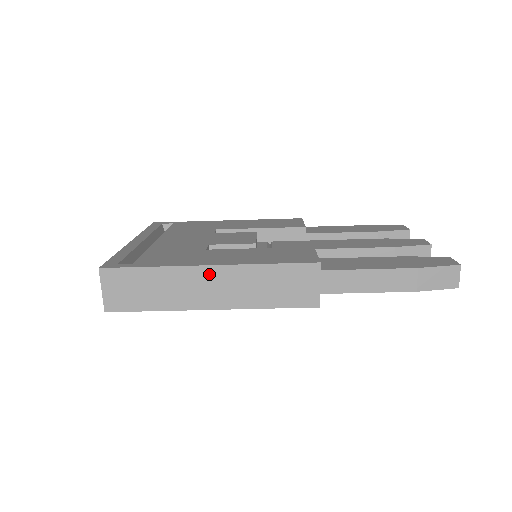
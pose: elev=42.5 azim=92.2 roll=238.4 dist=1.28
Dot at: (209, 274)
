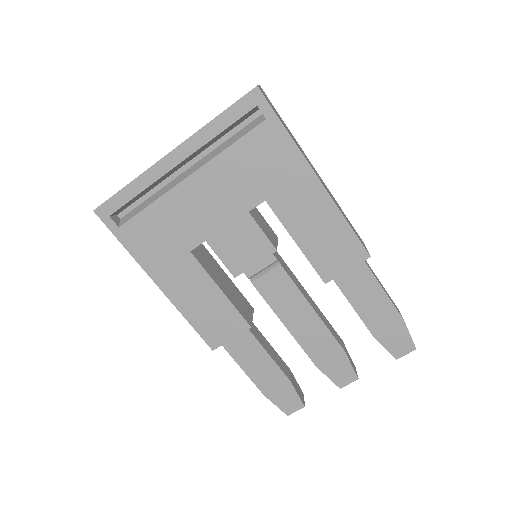
Dot at: (315, 170)
